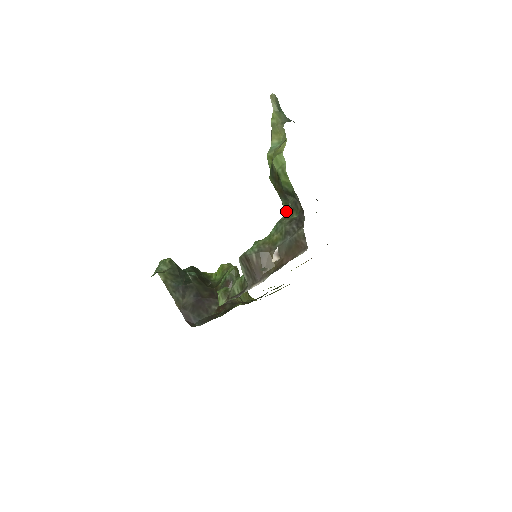
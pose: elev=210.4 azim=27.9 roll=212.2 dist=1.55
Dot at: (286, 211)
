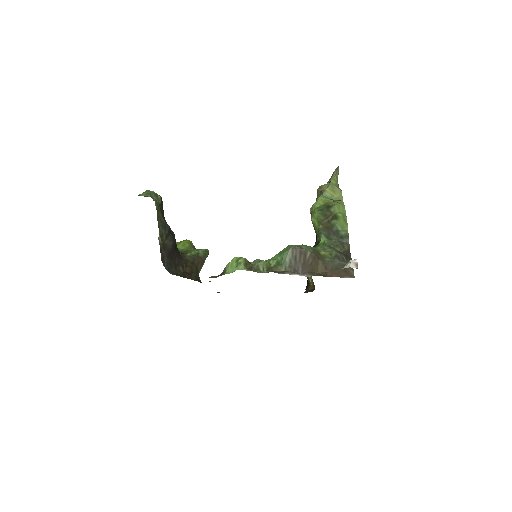
Dot at: (330, 243)
